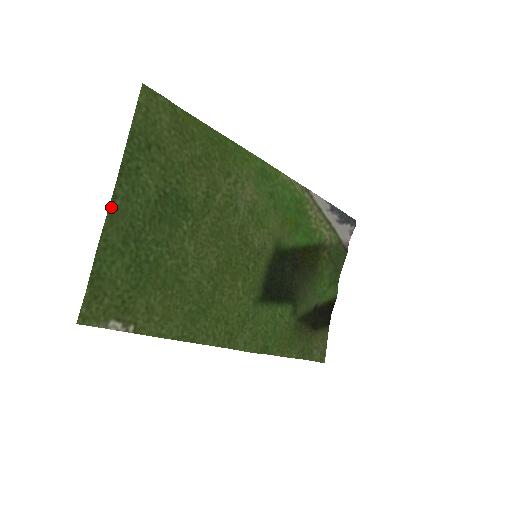
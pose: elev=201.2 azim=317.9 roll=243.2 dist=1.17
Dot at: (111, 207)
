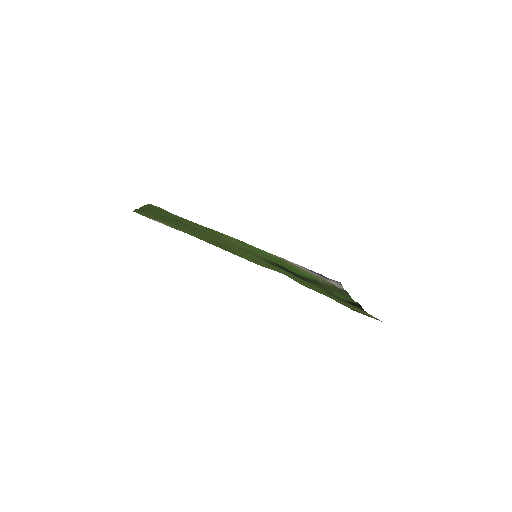
Dot at: (143, 207)
